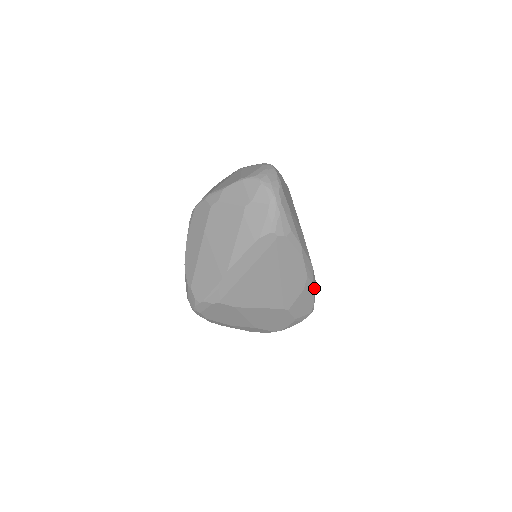
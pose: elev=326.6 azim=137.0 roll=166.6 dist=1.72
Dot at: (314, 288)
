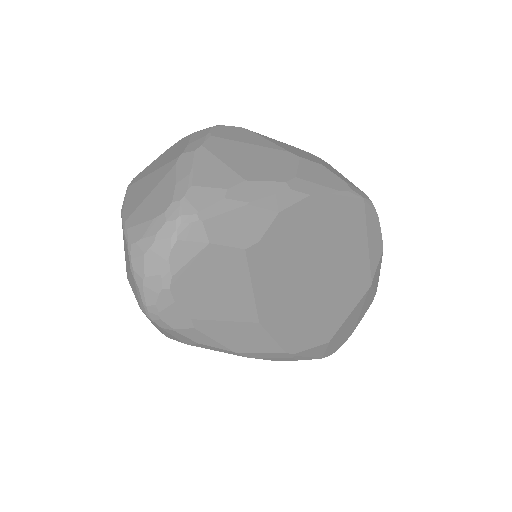
Dot at: (315, 353)
